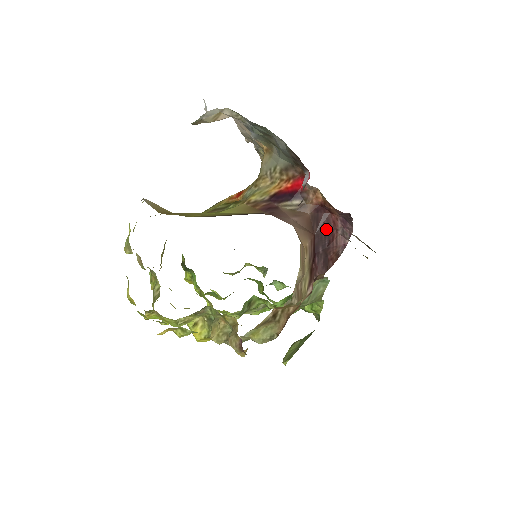
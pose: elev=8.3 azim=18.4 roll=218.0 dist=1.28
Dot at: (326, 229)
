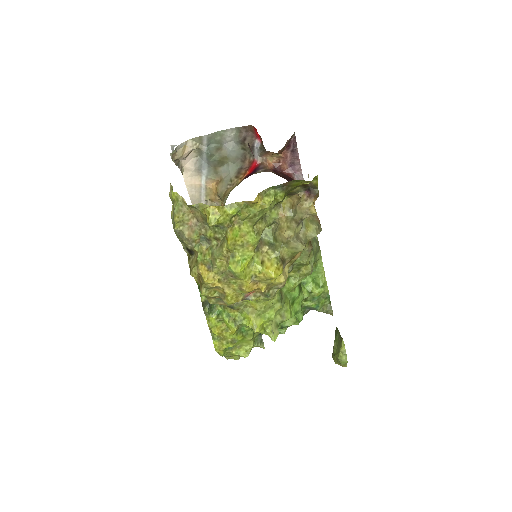
Dot at: (287, 177)
